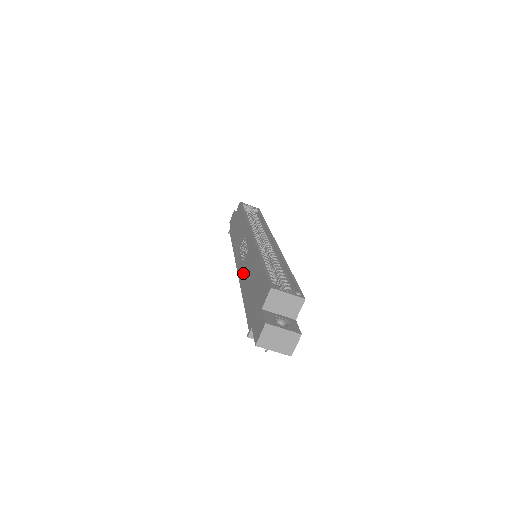
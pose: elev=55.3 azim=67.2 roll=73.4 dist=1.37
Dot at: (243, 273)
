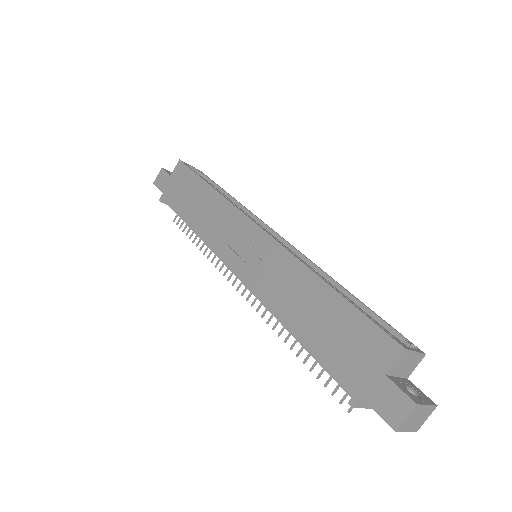
Dot at: (268, 290)
